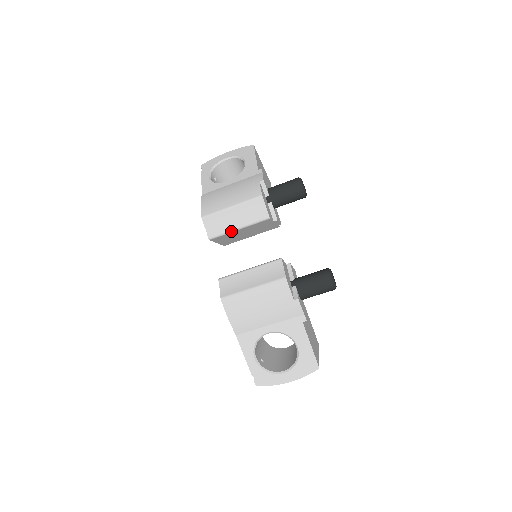
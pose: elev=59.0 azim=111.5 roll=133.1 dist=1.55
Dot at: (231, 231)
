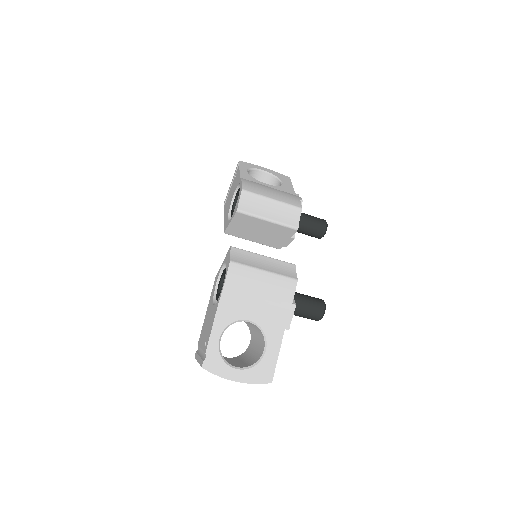
Dot at: (260, 217)
